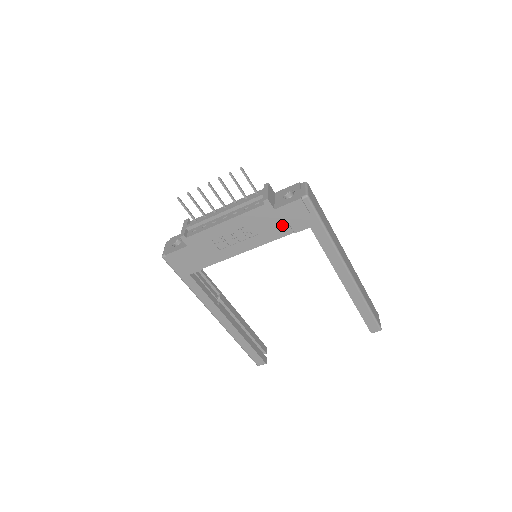
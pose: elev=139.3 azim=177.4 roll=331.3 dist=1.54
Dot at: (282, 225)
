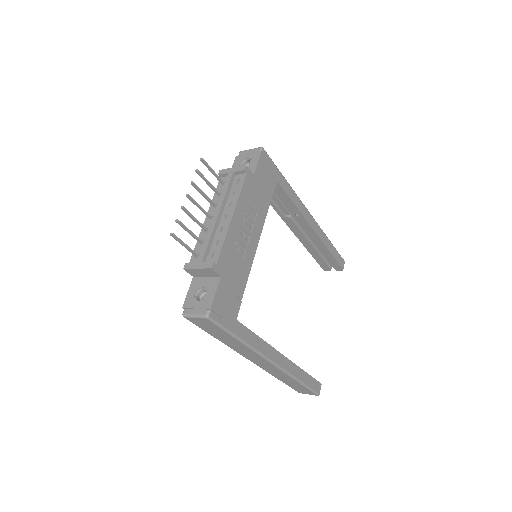
Dot at: (264, 190)
